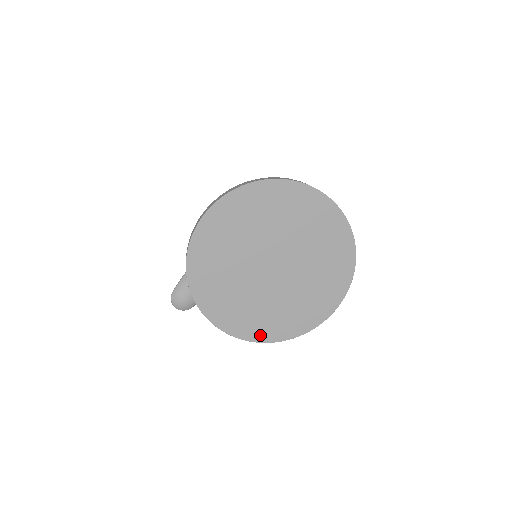
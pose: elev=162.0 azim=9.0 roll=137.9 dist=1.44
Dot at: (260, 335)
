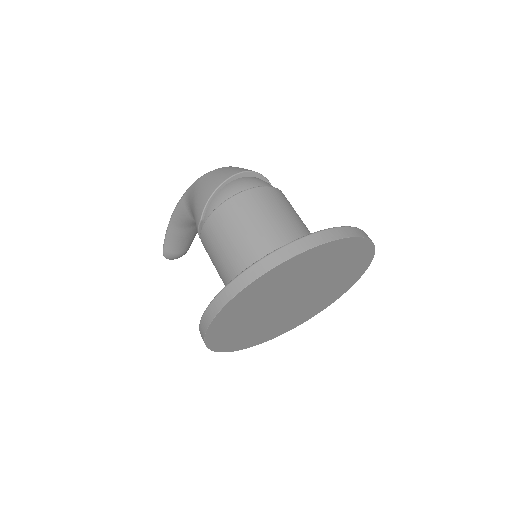
Dot at: (294, 326)
